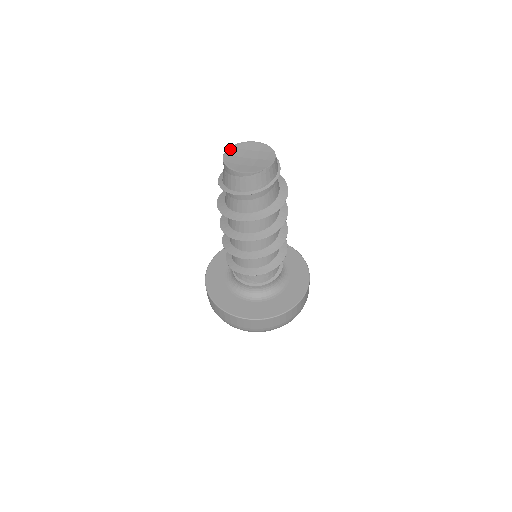
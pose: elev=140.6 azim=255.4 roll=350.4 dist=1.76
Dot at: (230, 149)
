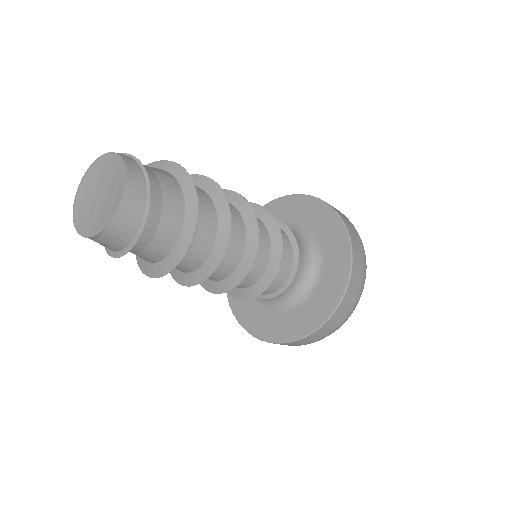
Dot at: (83, 179)
